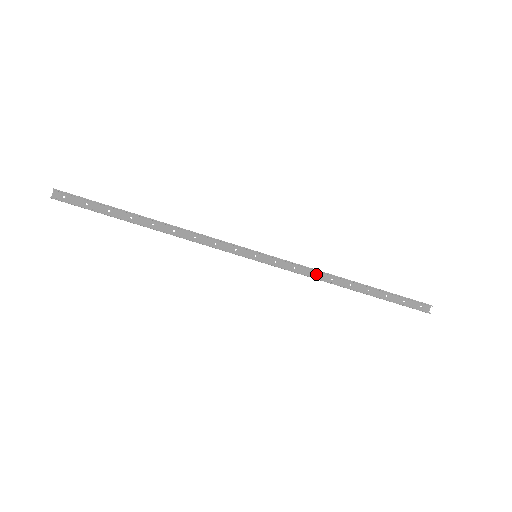
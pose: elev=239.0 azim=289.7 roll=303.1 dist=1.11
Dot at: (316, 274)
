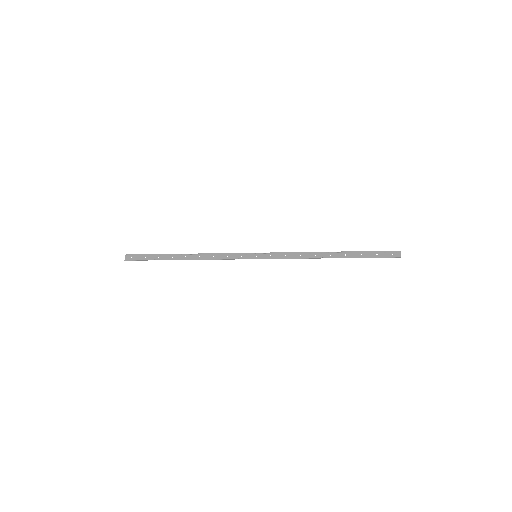
Dot at: (302, 255)
